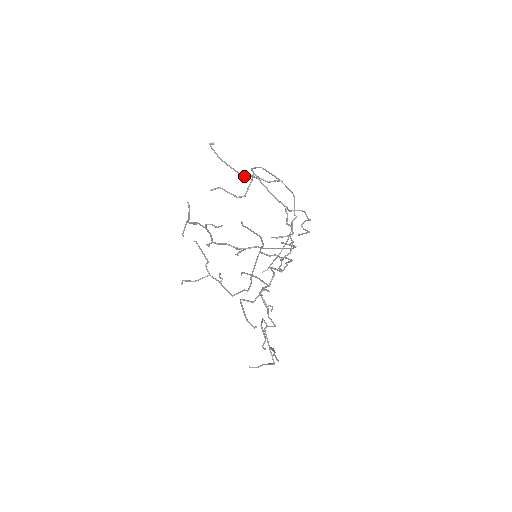
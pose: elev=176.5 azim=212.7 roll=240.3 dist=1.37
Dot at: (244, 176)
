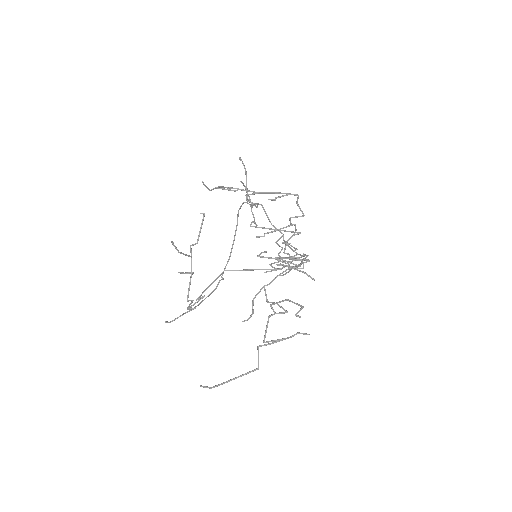
Dot at: occluded
